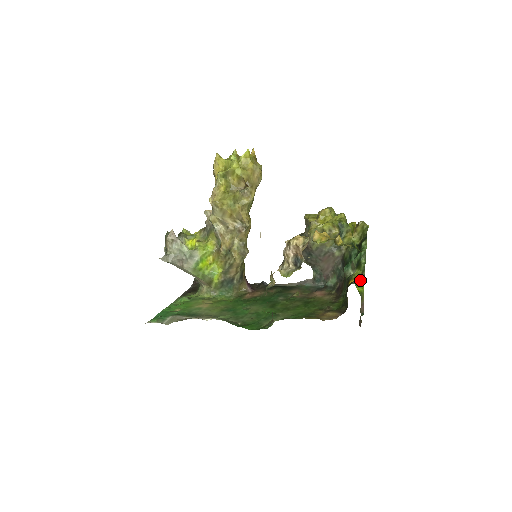
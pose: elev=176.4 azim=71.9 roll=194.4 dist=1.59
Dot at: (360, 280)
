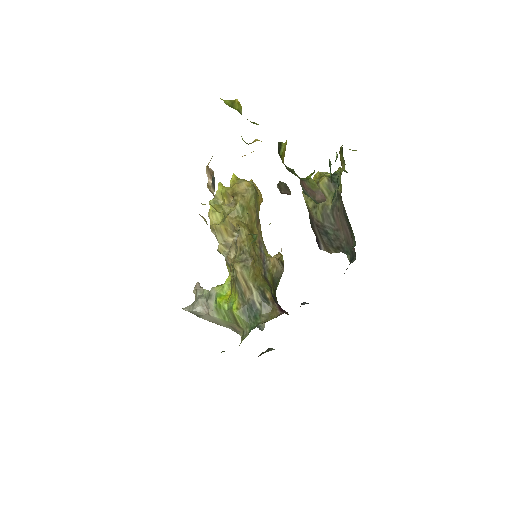
Dot at: (311, 174)
